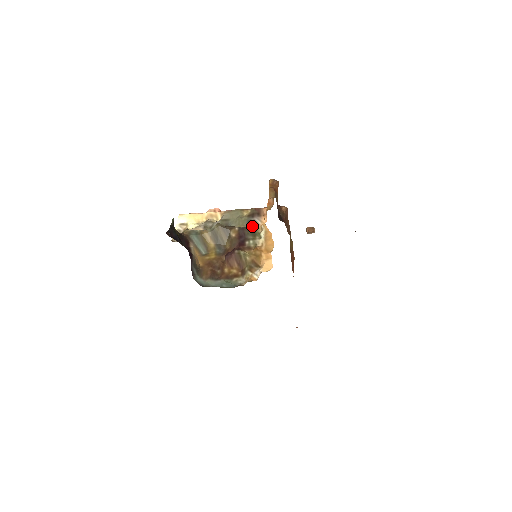
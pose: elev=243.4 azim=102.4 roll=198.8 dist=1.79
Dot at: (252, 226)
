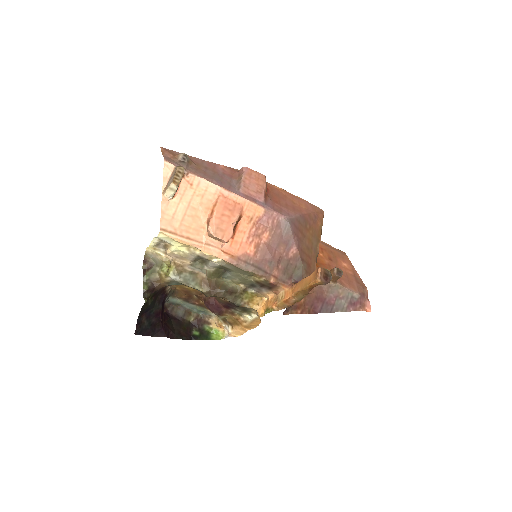
Dot at: (254, 289)
